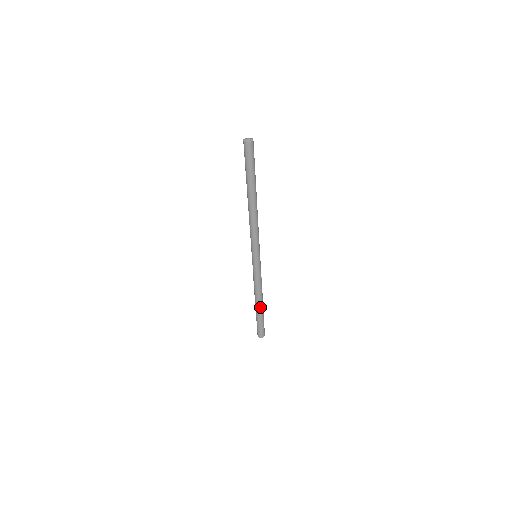
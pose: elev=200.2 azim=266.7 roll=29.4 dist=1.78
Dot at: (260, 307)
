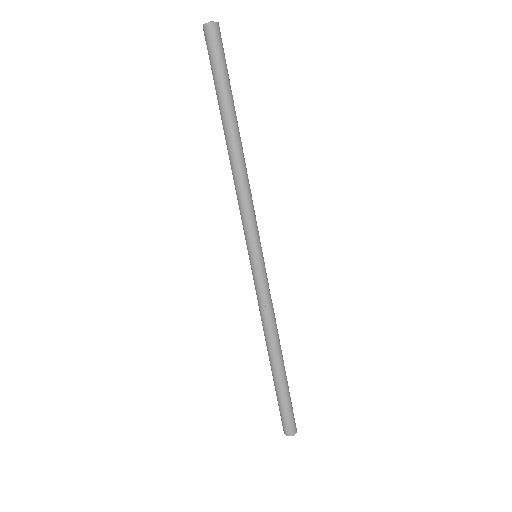
Dot at: (276, 365)
